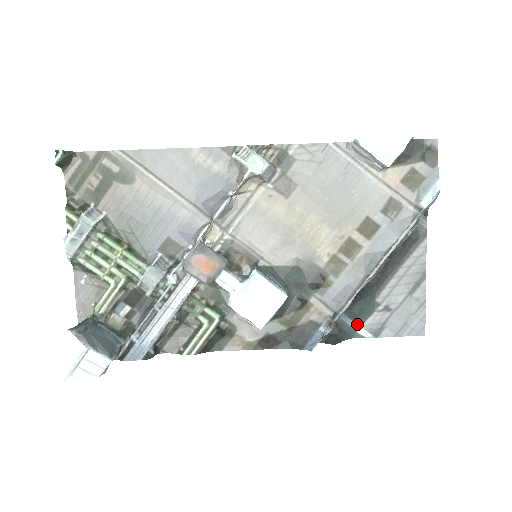
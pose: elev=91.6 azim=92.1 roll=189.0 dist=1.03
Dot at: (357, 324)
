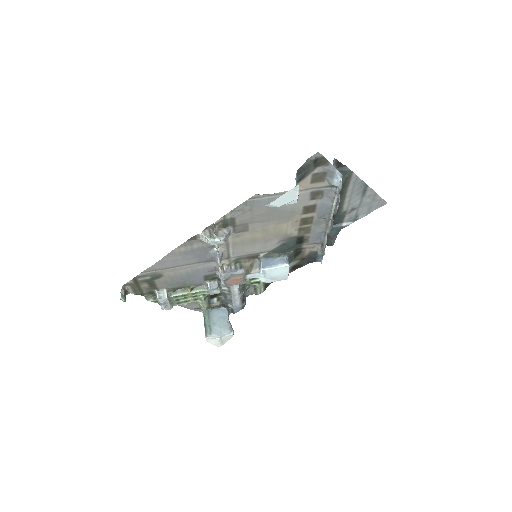
Dot at: (339, 224)
